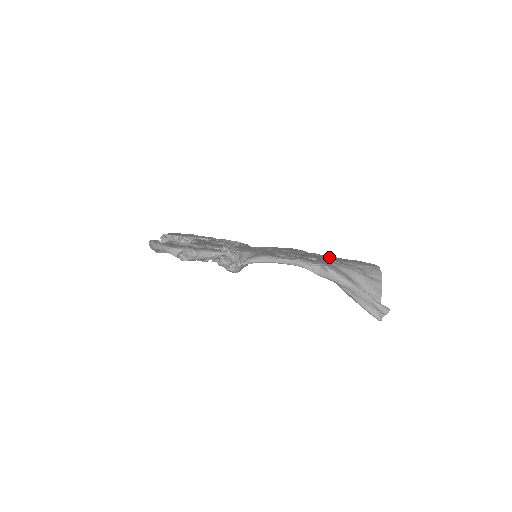
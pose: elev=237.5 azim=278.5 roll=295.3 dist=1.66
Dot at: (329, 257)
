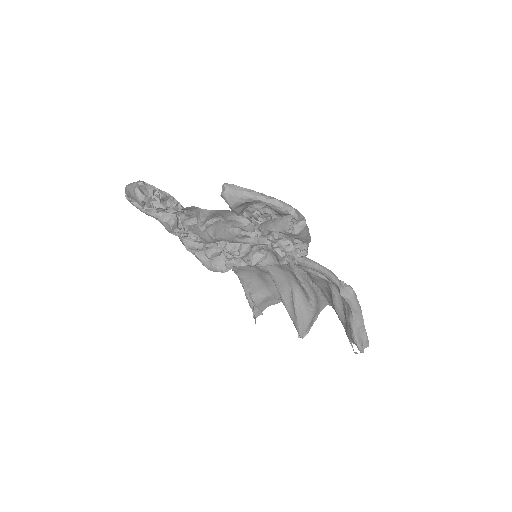
Dot at: occluded
